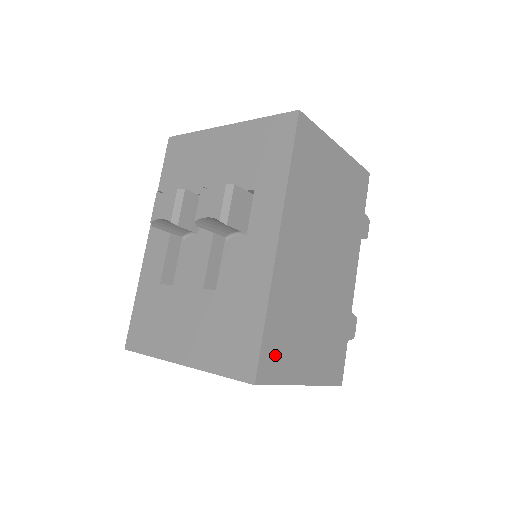
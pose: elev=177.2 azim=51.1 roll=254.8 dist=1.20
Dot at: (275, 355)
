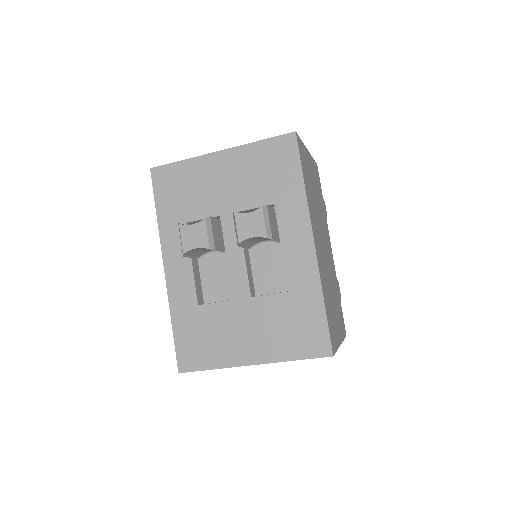
Dot at: (332, 329)
